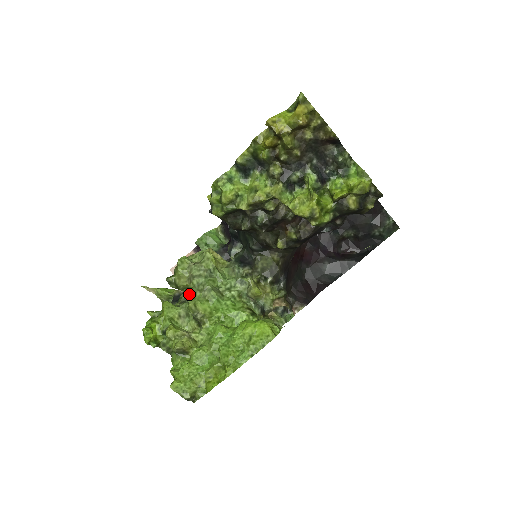
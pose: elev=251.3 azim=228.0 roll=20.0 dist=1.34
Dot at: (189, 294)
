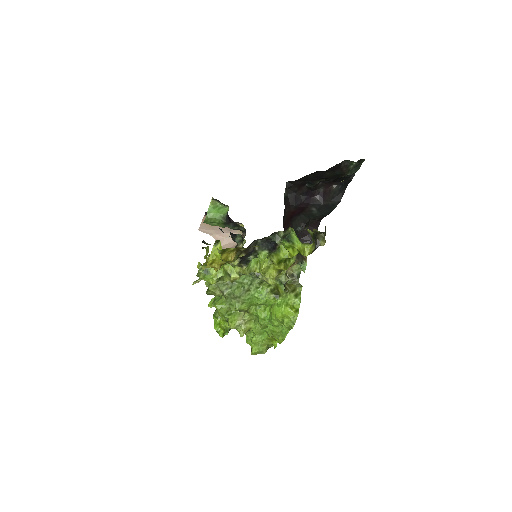
Dot at: occluded
